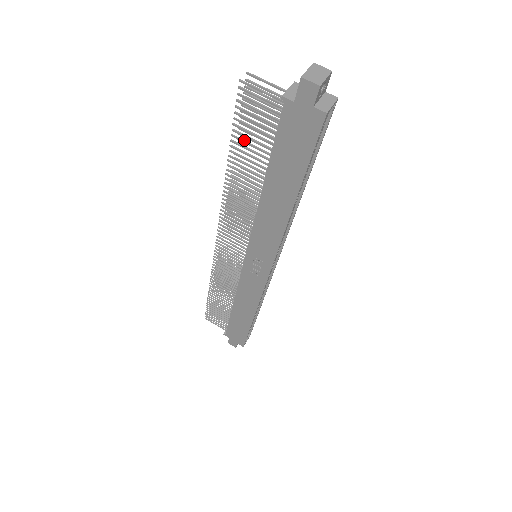
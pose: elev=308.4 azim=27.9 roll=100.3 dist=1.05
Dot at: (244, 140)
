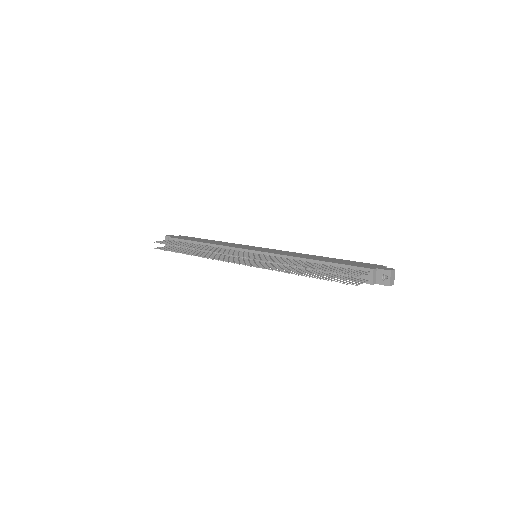
Dot at: (325, 277)
